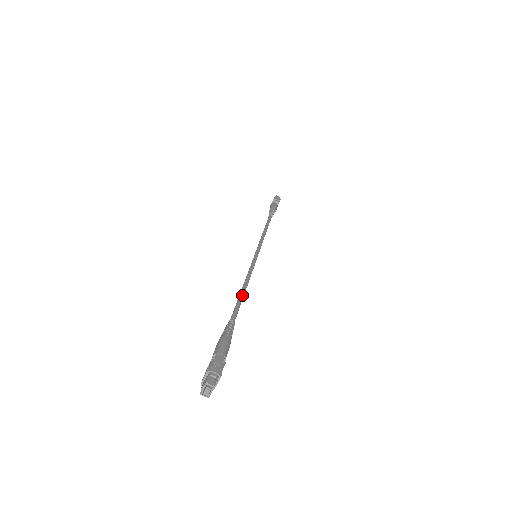
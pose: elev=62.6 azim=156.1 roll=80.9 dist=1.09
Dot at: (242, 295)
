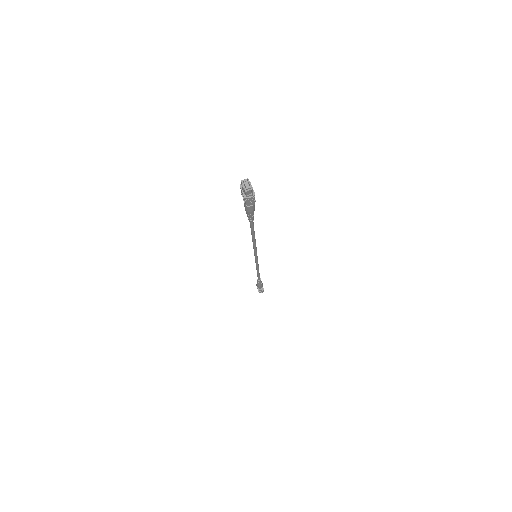
Dot at: (252, 232)
